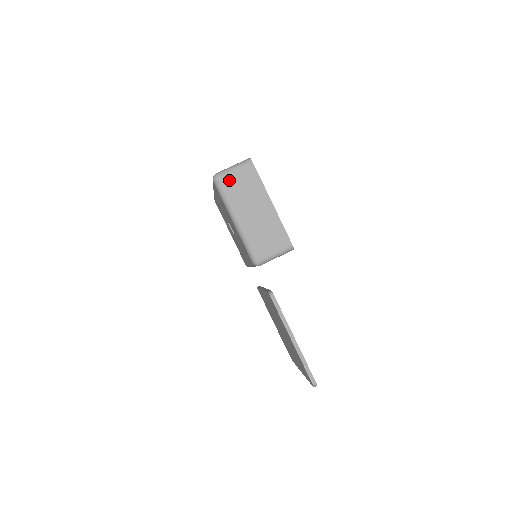
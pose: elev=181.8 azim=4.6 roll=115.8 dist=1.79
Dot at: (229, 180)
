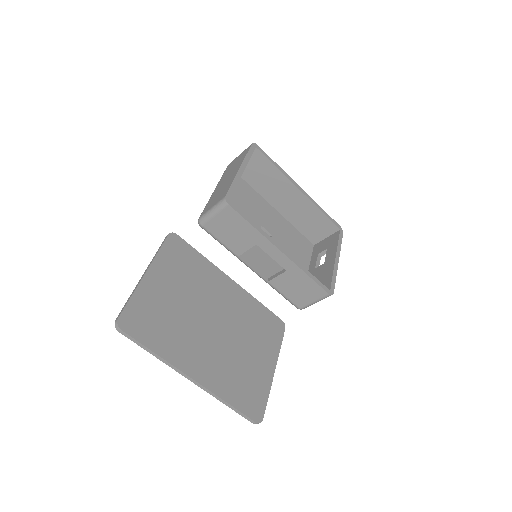
Dot at: occluded
